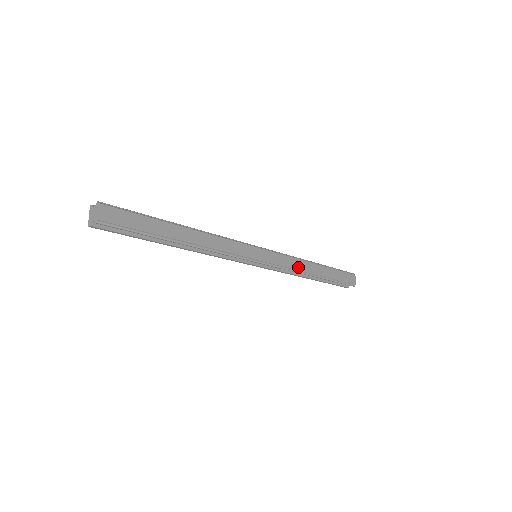
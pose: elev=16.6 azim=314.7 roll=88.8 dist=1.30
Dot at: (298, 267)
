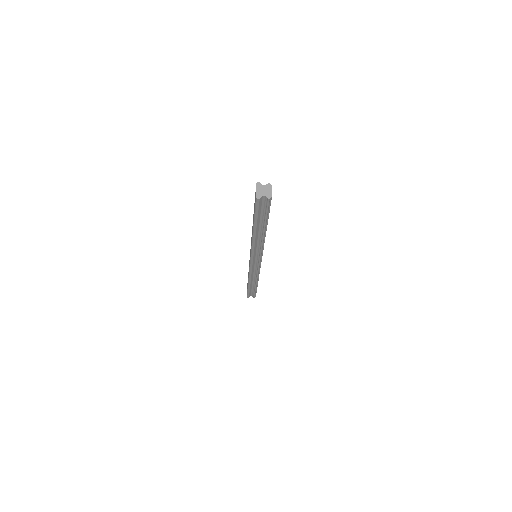
Dot at: occluded
